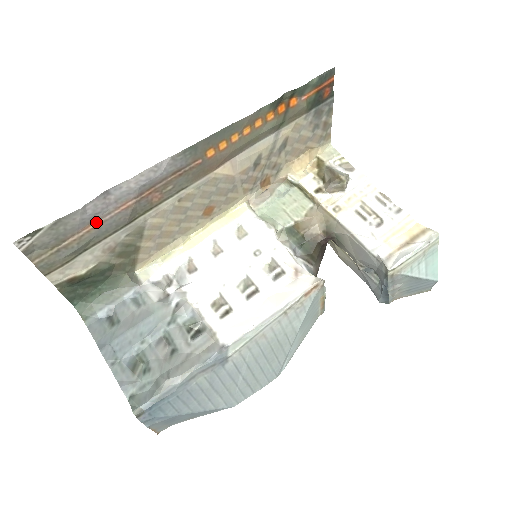
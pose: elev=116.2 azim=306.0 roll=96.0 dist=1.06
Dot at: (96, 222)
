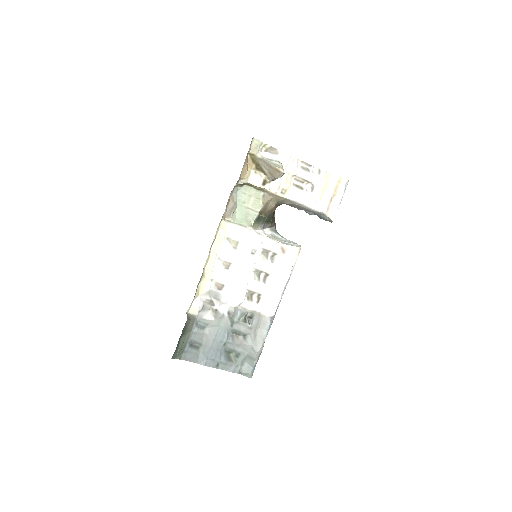
Dot at: occluded
